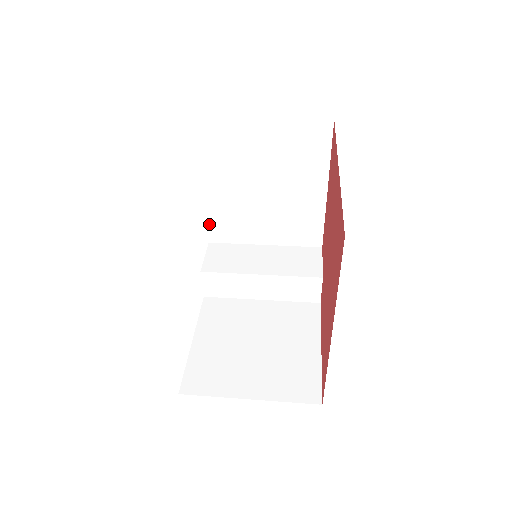
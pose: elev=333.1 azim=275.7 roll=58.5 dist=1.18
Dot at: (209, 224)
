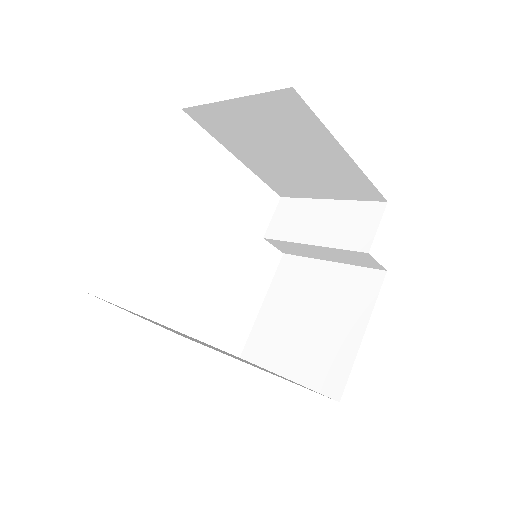
Dot at: (268, 184)
